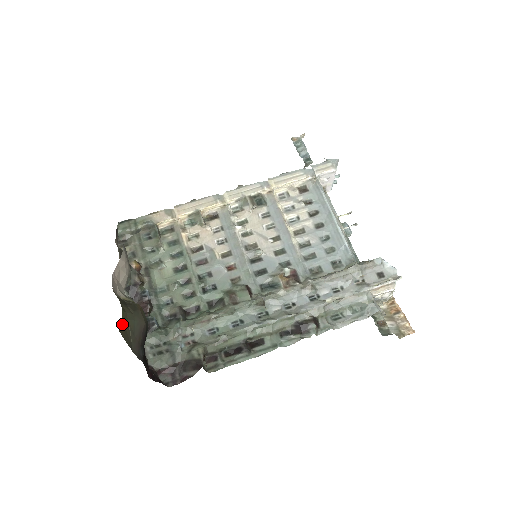
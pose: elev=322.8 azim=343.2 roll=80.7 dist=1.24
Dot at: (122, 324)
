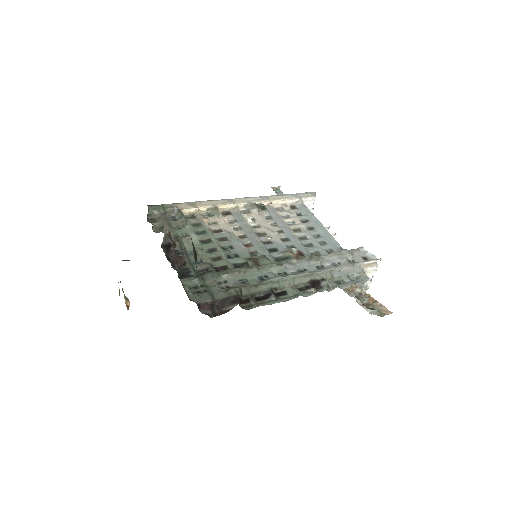
Dot at: occluded
